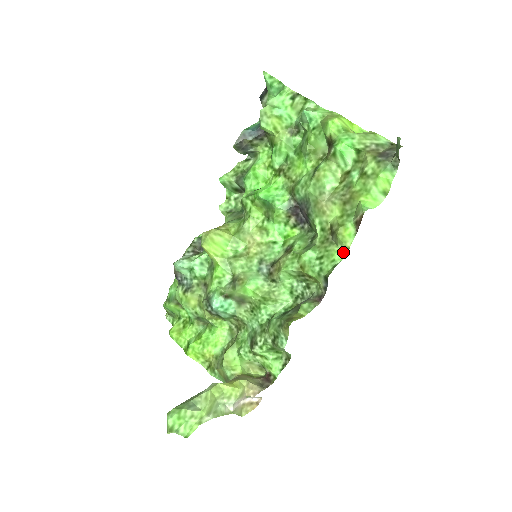
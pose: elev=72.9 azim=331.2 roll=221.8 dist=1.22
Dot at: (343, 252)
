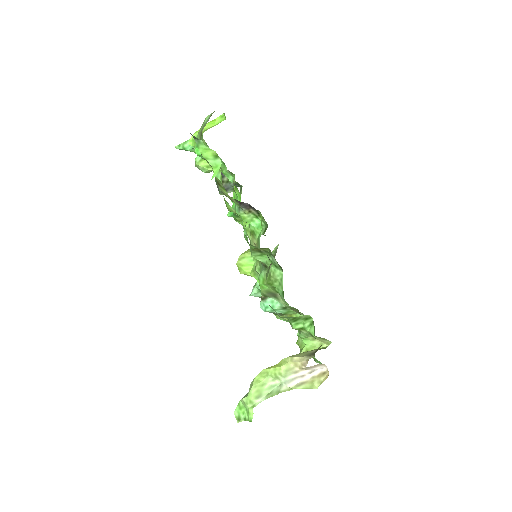
Dot at: (241, 218)
